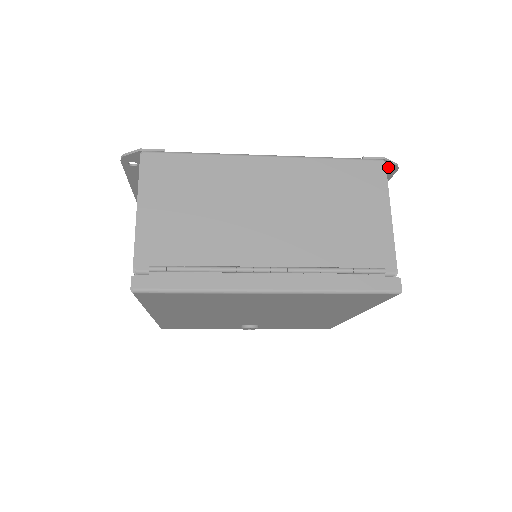
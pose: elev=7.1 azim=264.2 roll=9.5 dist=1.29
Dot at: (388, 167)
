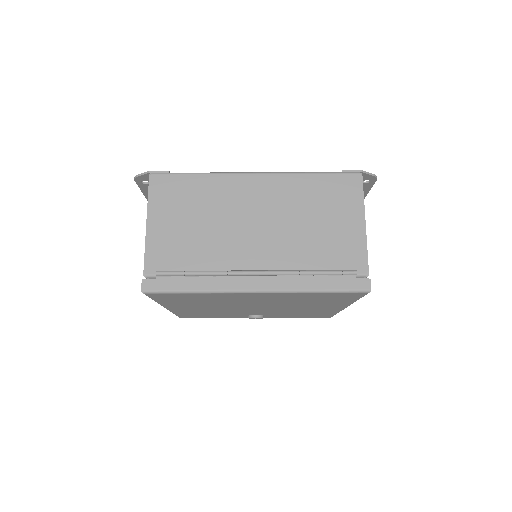
Dot at: (367, 178)
